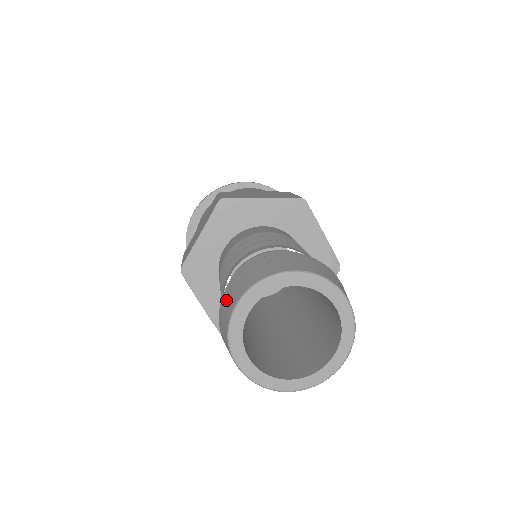
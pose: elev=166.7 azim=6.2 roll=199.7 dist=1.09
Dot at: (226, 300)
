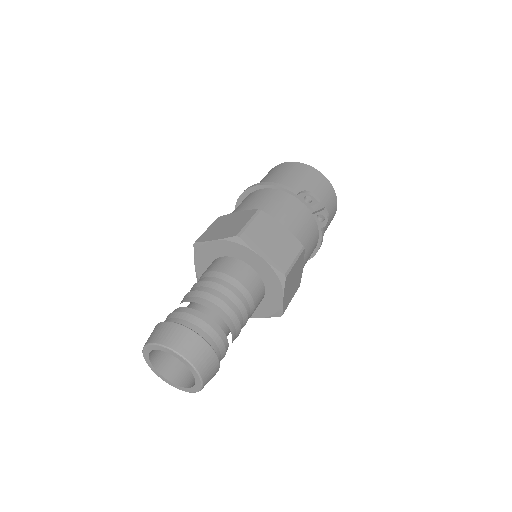
Dot at: occluded
